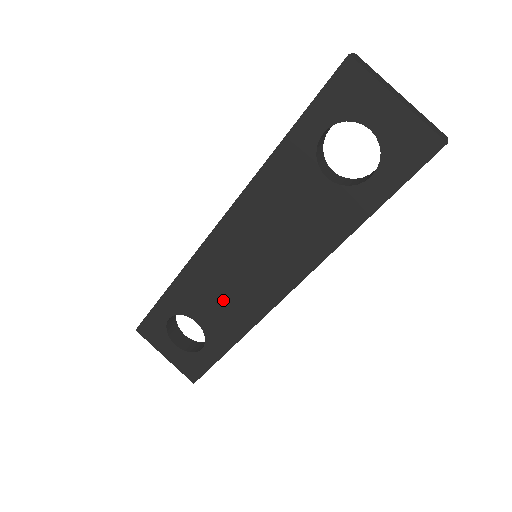
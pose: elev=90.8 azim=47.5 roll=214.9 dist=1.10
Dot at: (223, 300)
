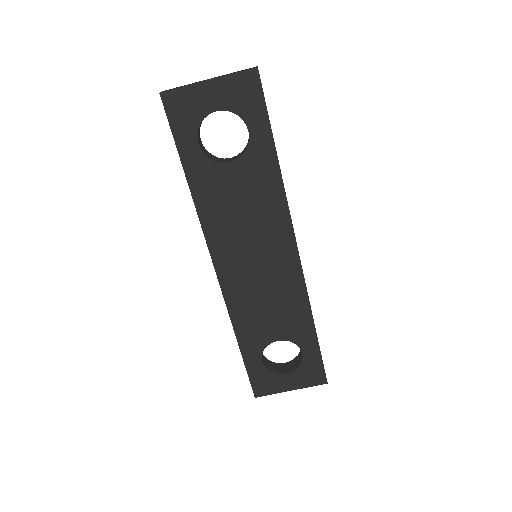
Dot at: (273, 305)
